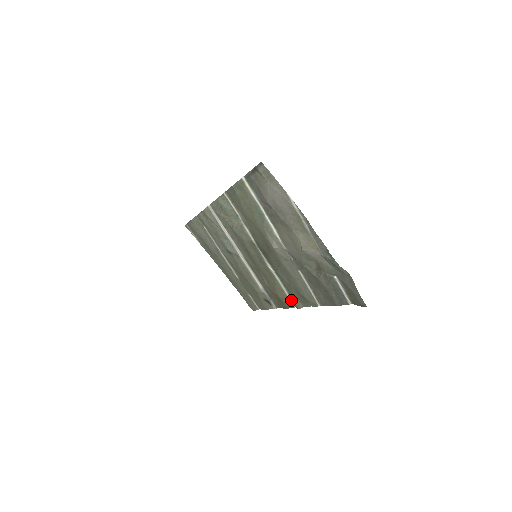
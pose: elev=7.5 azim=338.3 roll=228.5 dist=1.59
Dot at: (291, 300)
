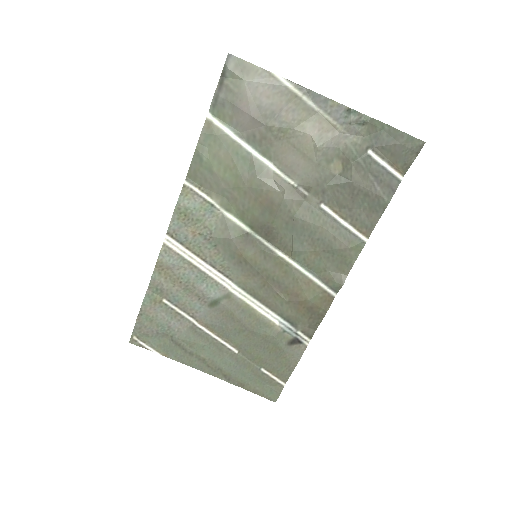
Dot at: (326, 287)
